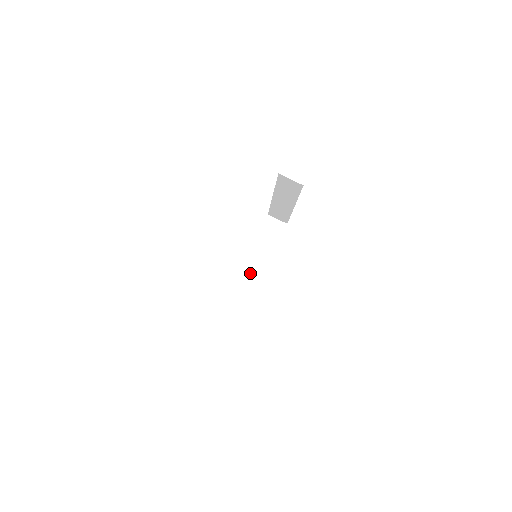
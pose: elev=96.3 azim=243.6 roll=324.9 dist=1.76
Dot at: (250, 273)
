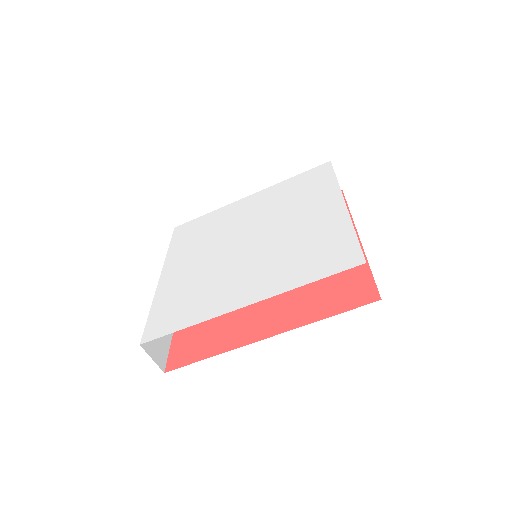
Dot at: occluded
